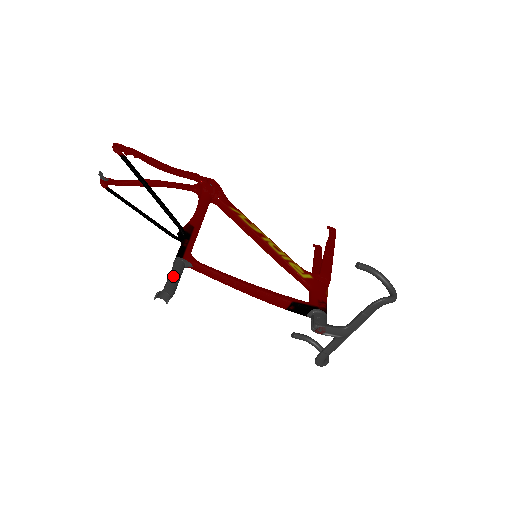
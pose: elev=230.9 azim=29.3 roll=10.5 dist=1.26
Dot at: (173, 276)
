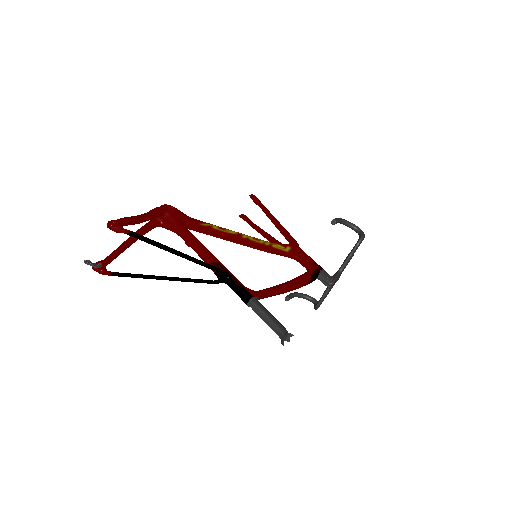
Dot at: (271, 317)
